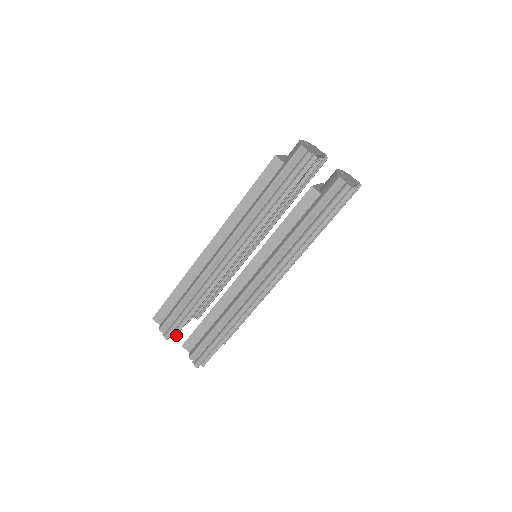
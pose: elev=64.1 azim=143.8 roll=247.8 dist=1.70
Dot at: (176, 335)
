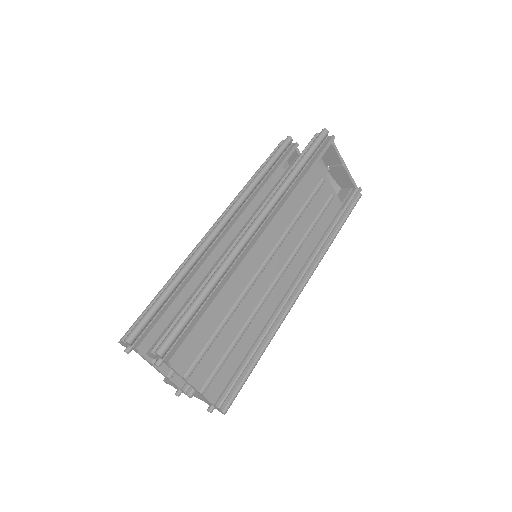
Dot at: (142, 344)
